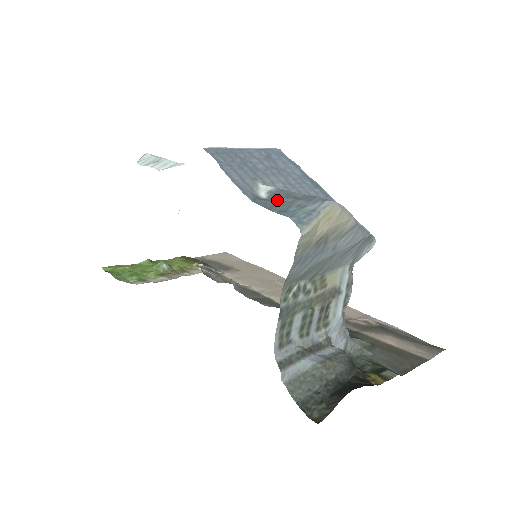
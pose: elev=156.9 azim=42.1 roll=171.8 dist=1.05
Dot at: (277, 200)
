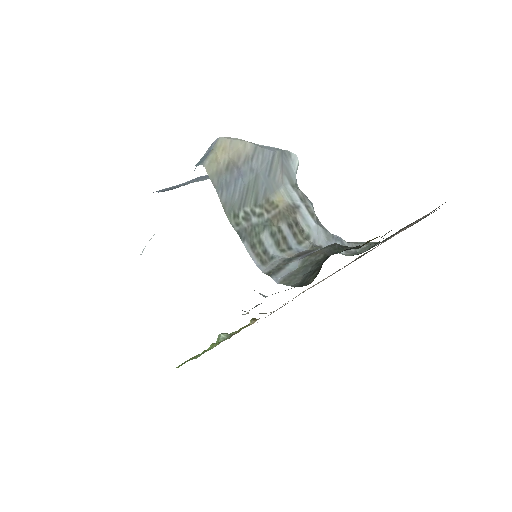
Dot at: occluded
